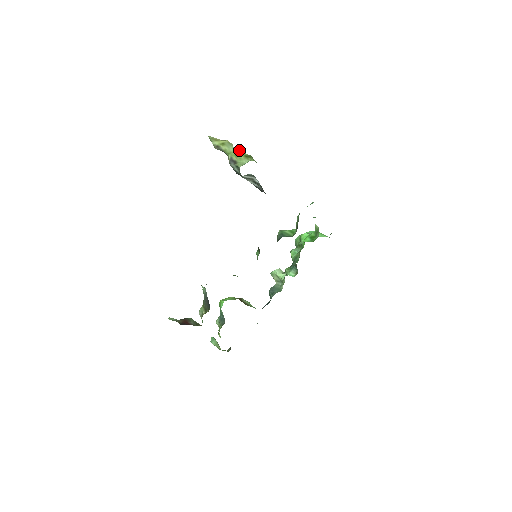
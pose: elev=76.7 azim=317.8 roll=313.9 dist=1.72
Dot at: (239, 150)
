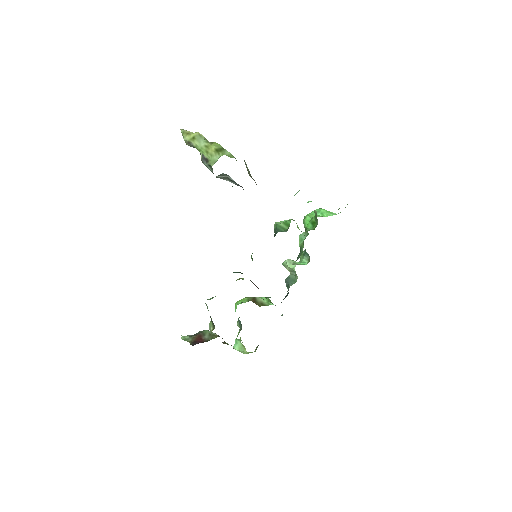
Dot at: (211, 142)
